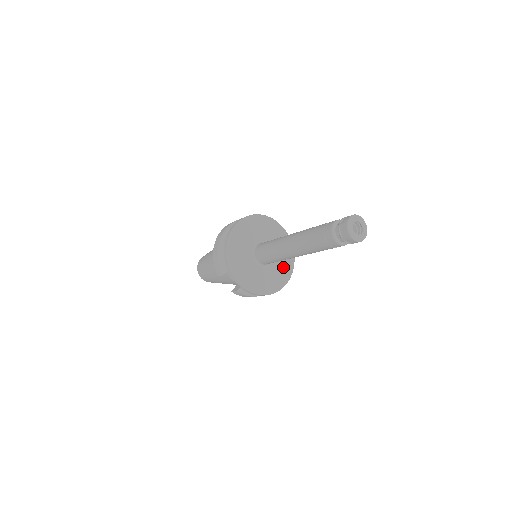
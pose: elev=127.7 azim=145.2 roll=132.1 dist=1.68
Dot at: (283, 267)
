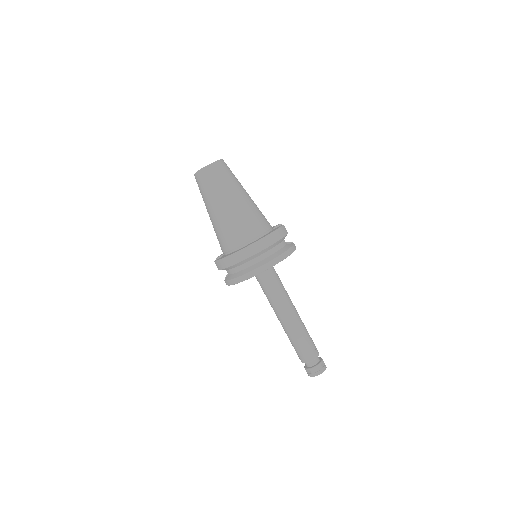
Dot at: occluded
